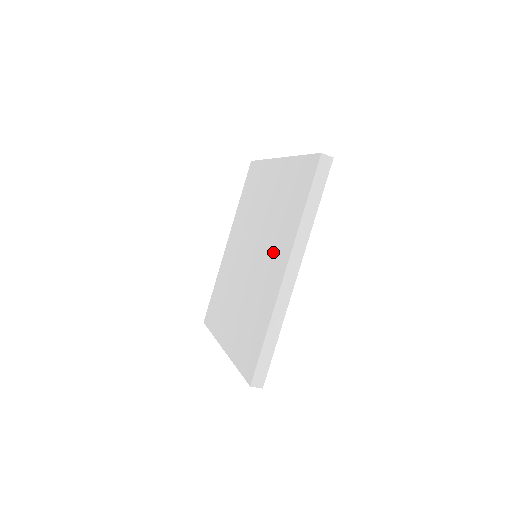
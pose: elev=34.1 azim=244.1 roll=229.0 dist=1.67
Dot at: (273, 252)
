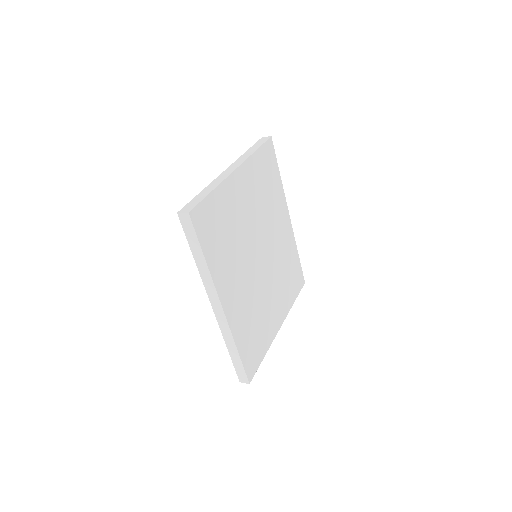
Dot at: occluded
